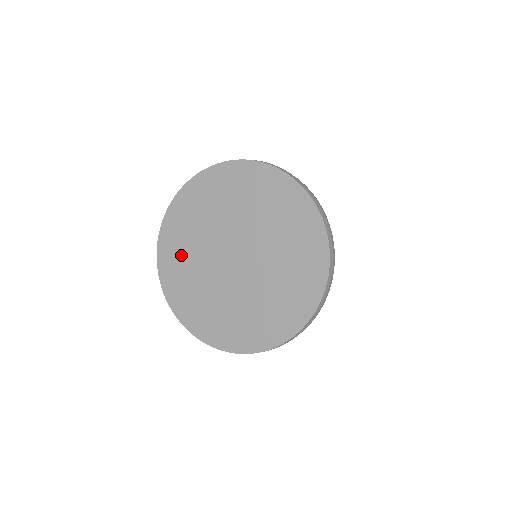
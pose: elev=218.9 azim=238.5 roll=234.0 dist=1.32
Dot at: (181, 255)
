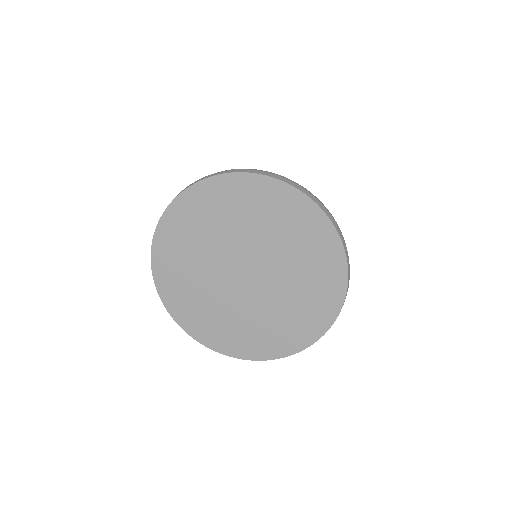
Dot at: (182, 254)
